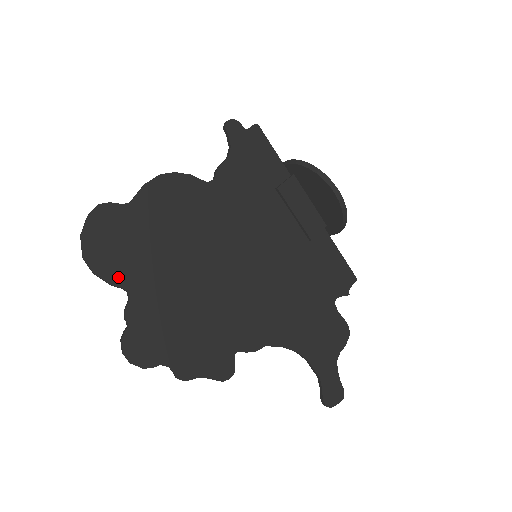
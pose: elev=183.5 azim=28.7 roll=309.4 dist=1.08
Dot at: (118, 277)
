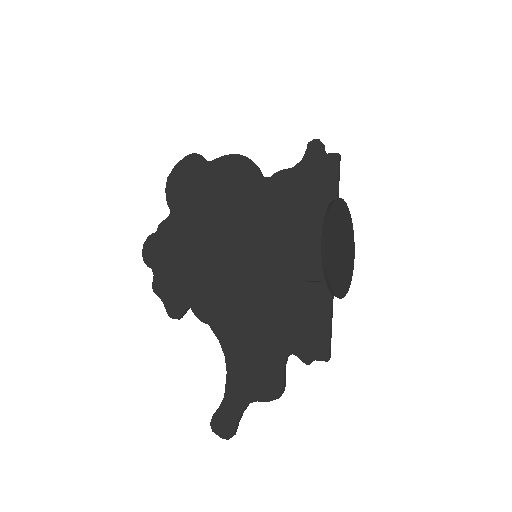
Dot at: (173, 200)
